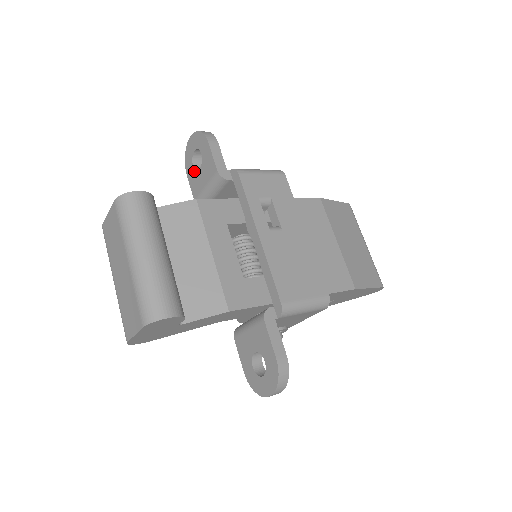
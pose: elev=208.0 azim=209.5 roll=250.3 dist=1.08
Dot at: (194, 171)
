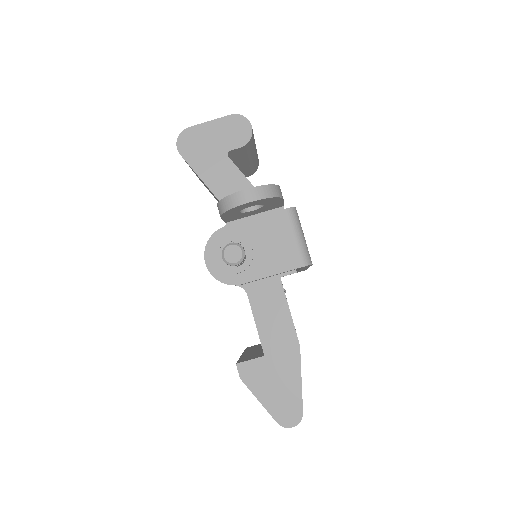
Dot at: occluded
